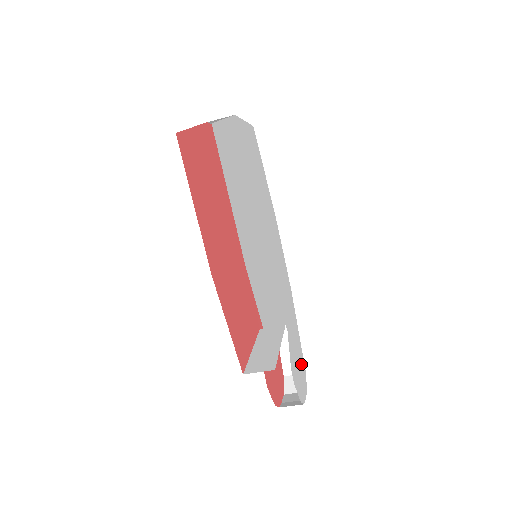
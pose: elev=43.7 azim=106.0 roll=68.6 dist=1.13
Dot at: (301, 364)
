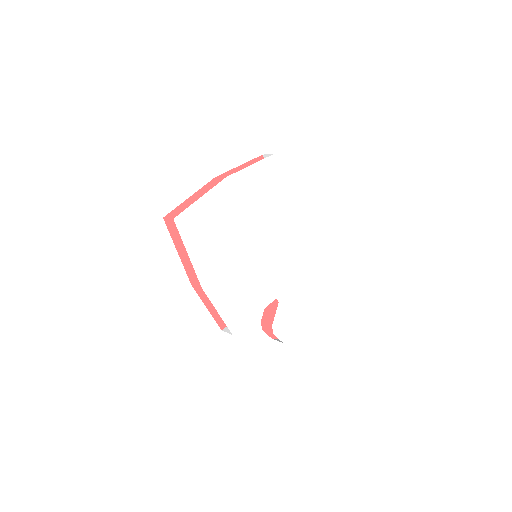
Dot at: (305, 316)
